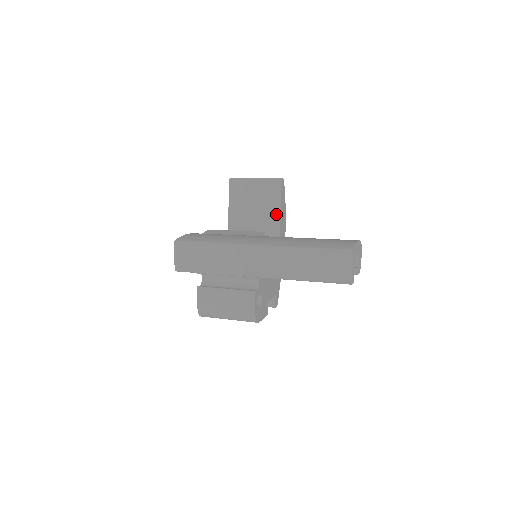
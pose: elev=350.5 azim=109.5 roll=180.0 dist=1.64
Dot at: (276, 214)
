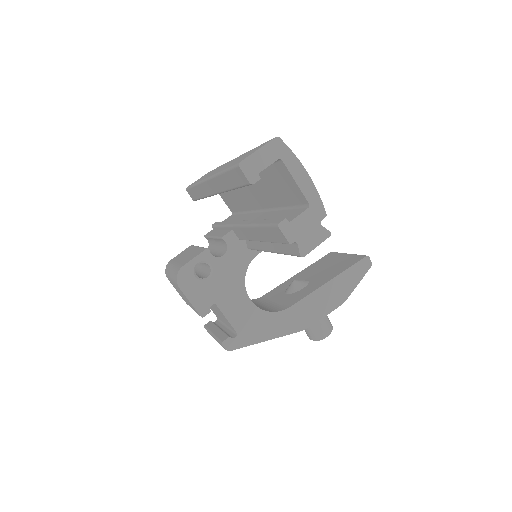
Dot at: (329, 278)
